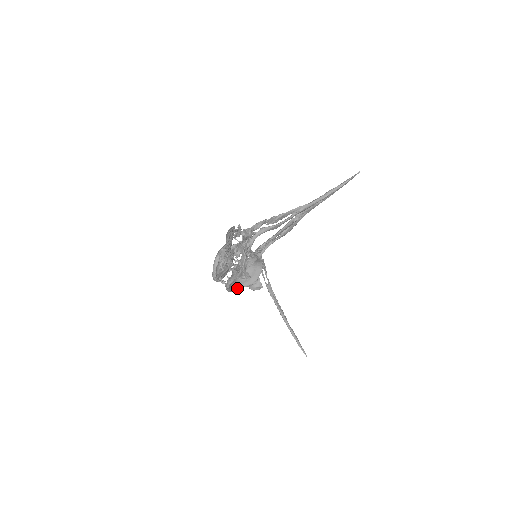
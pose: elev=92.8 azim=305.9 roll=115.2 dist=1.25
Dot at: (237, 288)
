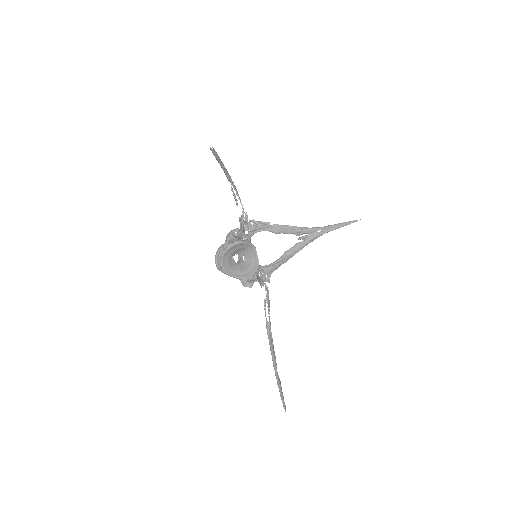
Dot at: (231, 274)
